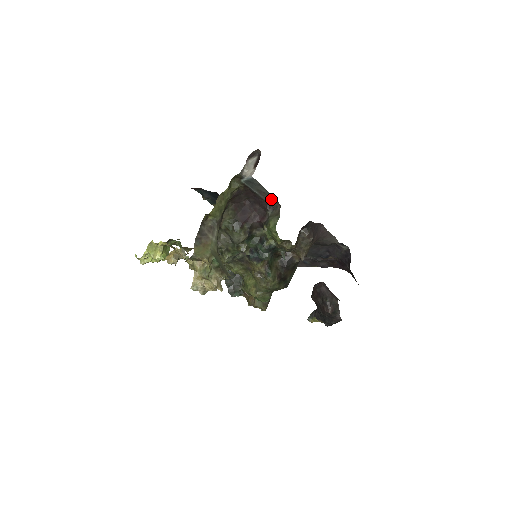
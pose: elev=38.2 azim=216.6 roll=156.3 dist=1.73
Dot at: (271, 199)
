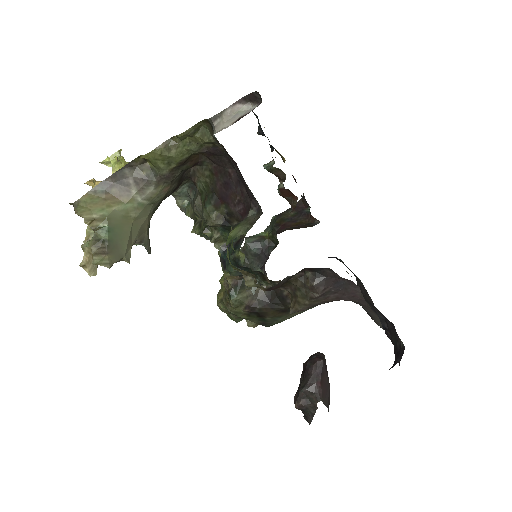
Dot at: occluded
